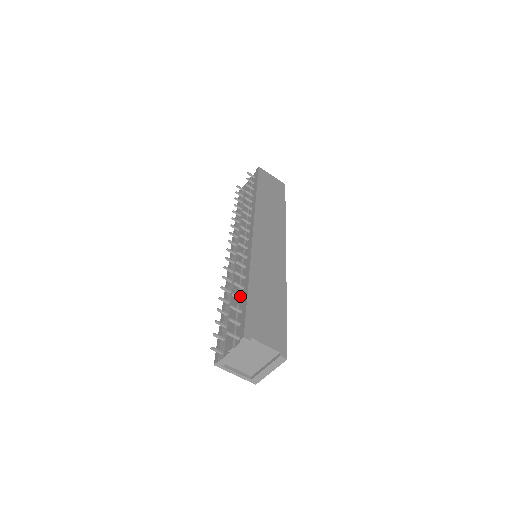
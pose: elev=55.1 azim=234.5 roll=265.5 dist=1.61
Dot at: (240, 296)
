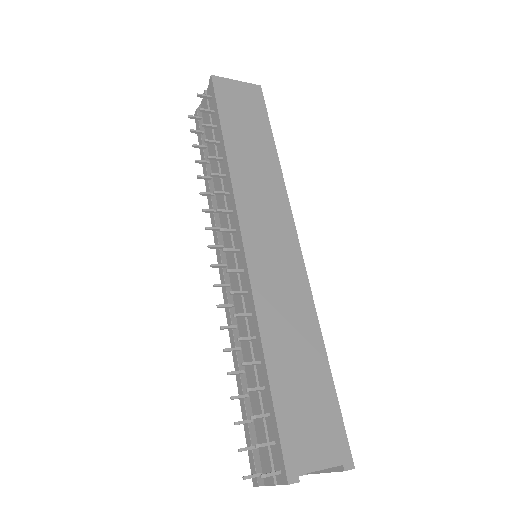
Dot at: (258, 376)
